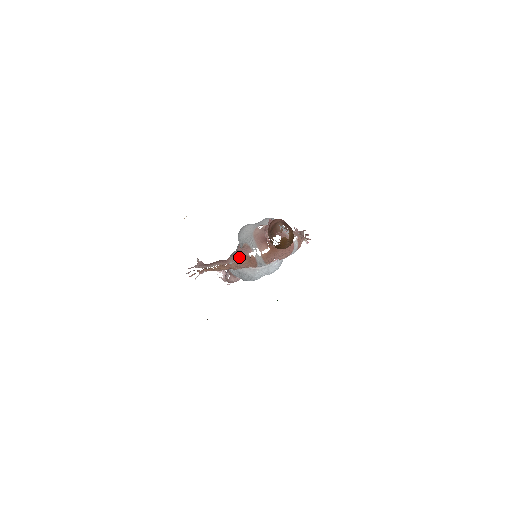
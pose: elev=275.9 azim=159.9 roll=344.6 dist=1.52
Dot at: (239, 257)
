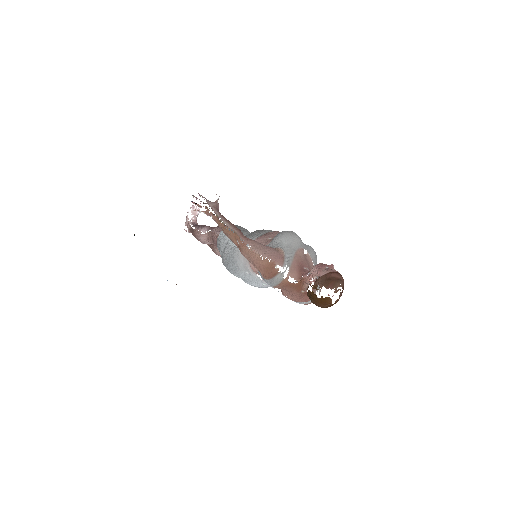
Dot at: (265, 254)
